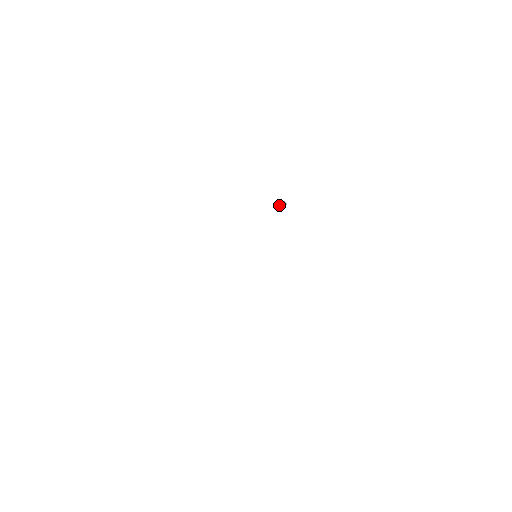
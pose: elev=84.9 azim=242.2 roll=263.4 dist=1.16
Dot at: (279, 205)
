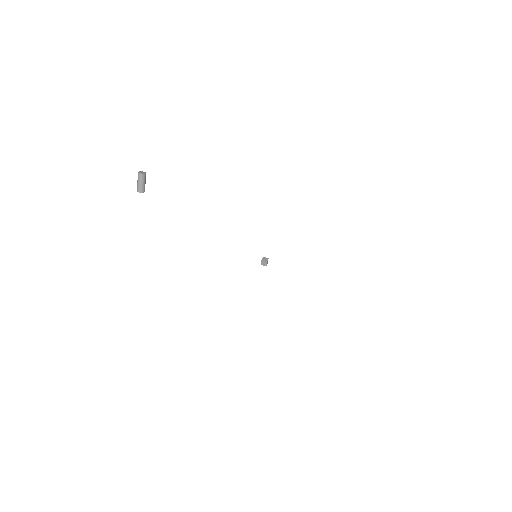
Dot at: (262, 260)
